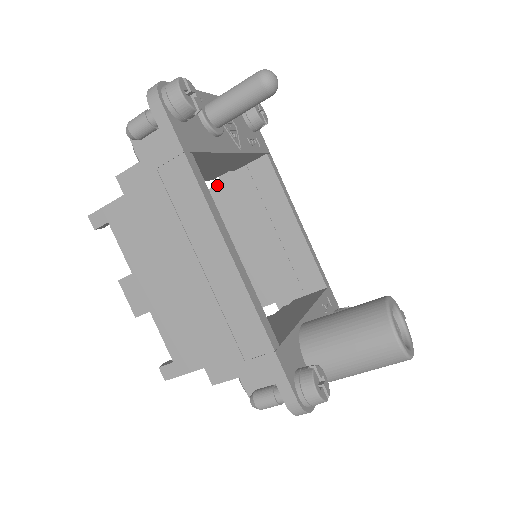
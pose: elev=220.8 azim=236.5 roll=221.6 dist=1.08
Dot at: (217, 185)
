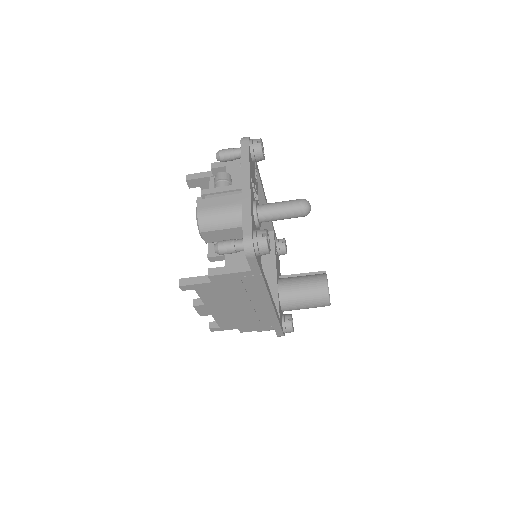
Dot at: occluded
